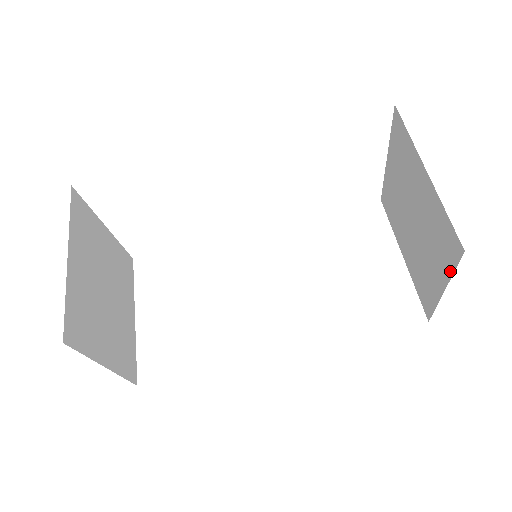
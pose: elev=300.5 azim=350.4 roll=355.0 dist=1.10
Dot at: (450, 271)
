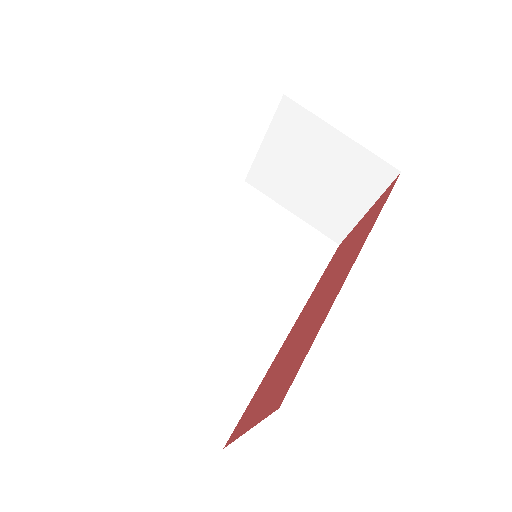
Dot at: (379, 193)
